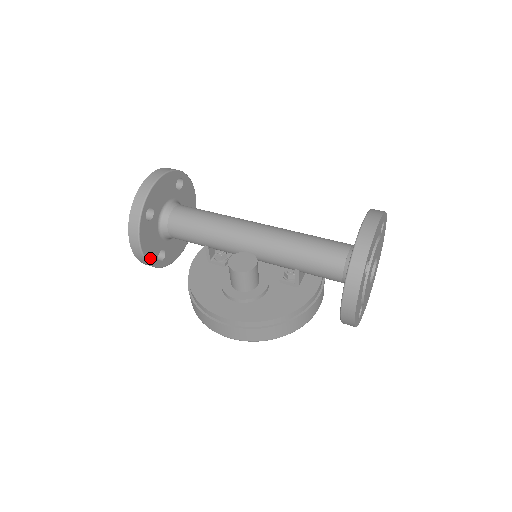
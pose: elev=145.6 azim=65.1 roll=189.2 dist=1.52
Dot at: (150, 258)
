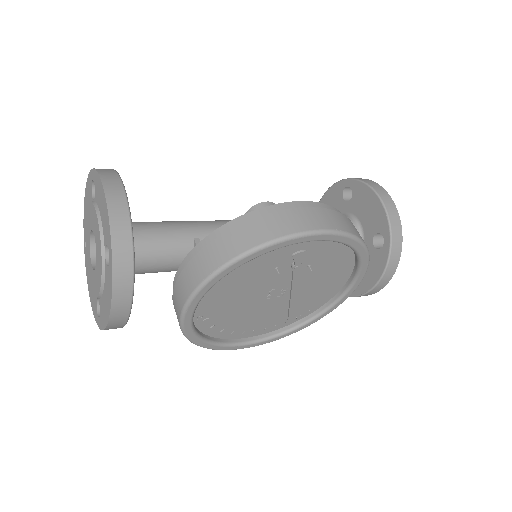
Dot at: (129, 222)
